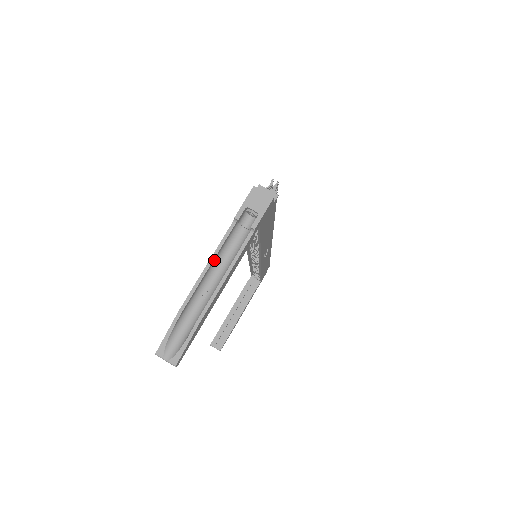
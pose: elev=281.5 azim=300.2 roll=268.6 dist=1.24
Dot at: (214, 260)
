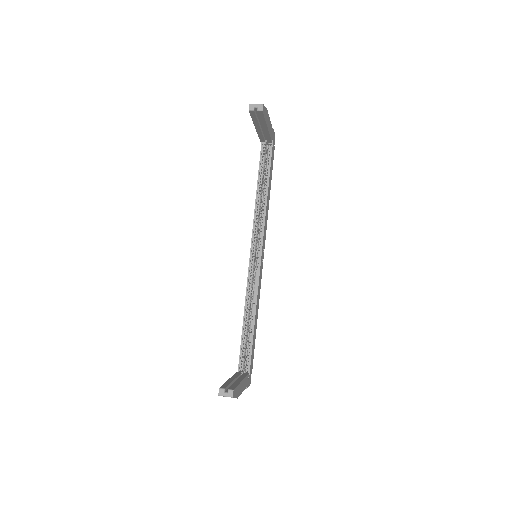
Dot at: occluded
